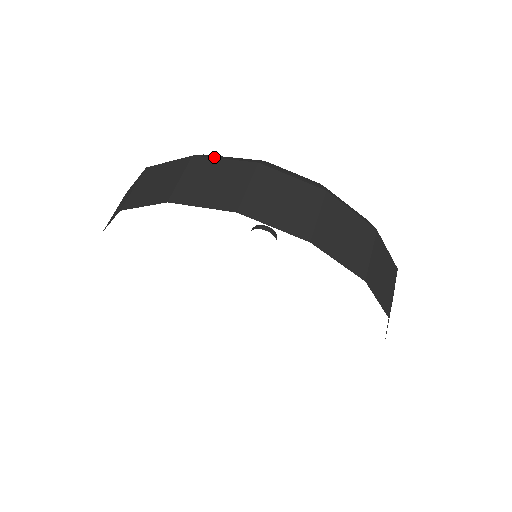
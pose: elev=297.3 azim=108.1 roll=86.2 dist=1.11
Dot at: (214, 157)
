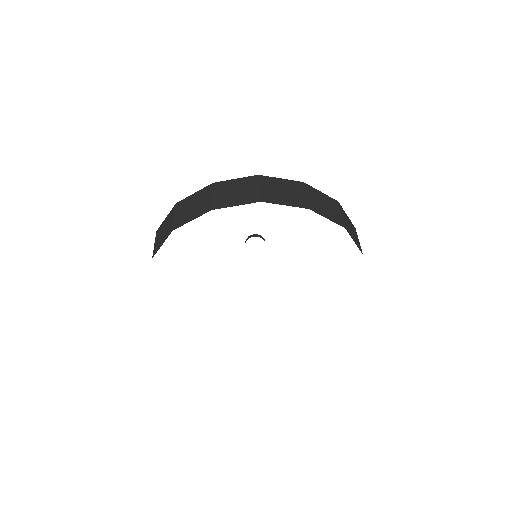
Dot at: (228, 180)
